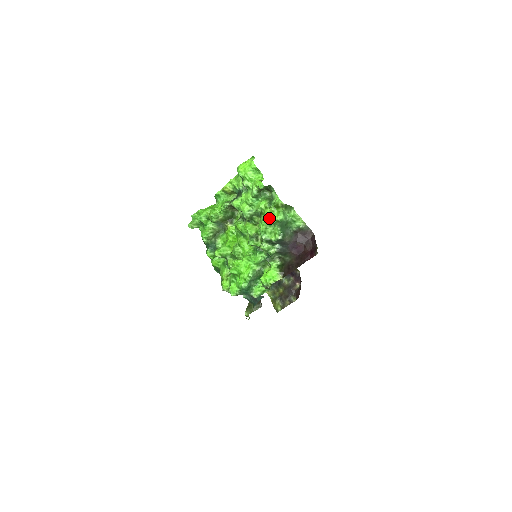
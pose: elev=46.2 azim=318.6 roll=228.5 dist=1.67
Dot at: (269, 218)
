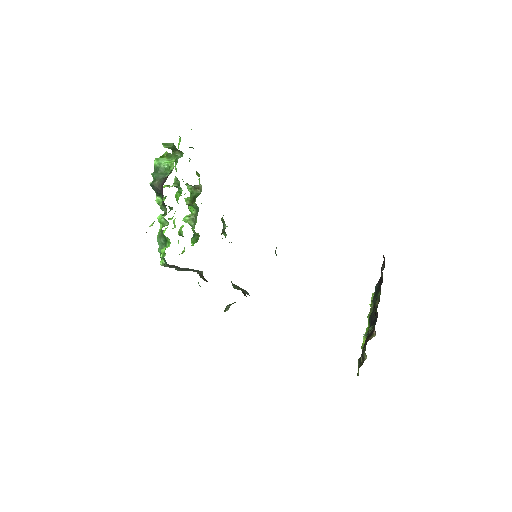
Dot at: occluded
